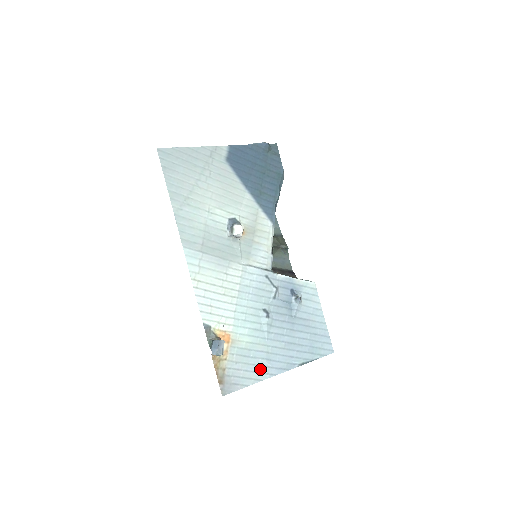
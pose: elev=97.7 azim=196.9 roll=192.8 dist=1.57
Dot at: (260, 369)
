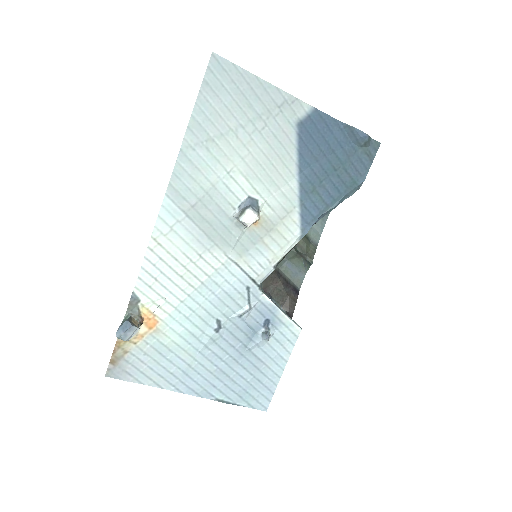
Dot at: (168, 376)
